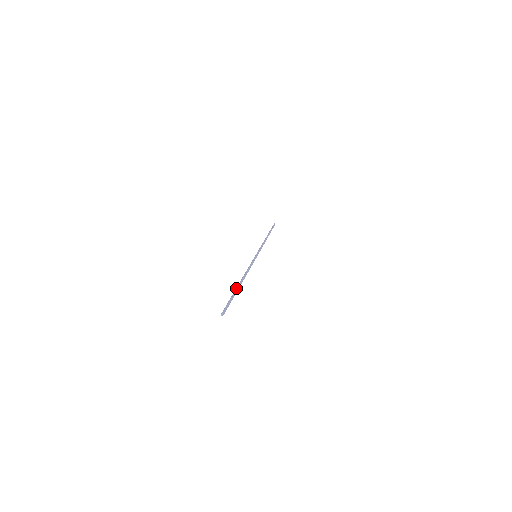
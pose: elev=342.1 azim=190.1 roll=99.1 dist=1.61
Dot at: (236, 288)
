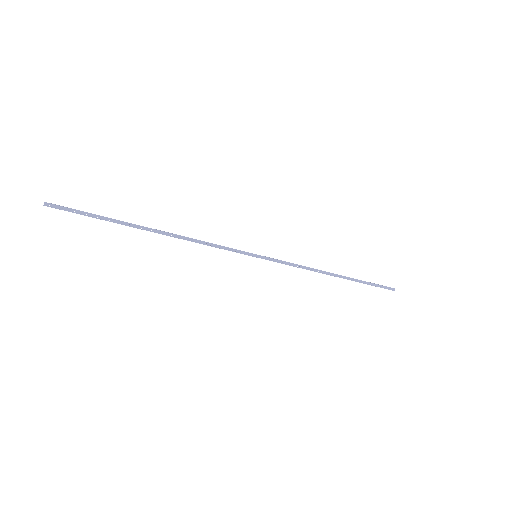
Dot at: occluded
